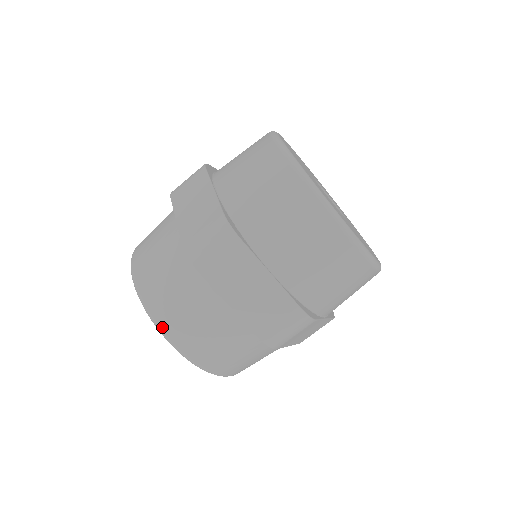
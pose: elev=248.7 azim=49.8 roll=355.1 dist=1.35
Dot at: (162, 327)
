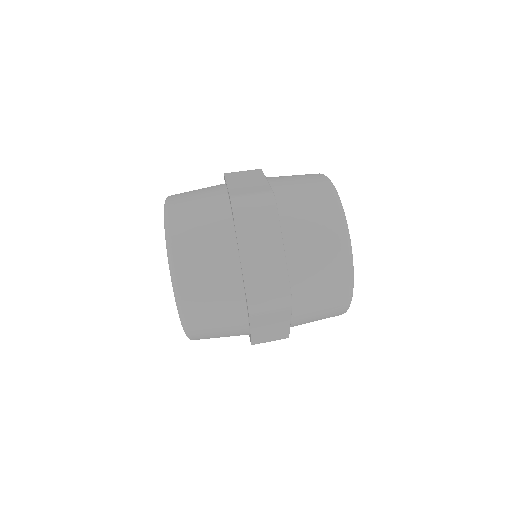
Dot at: (173, 247)
